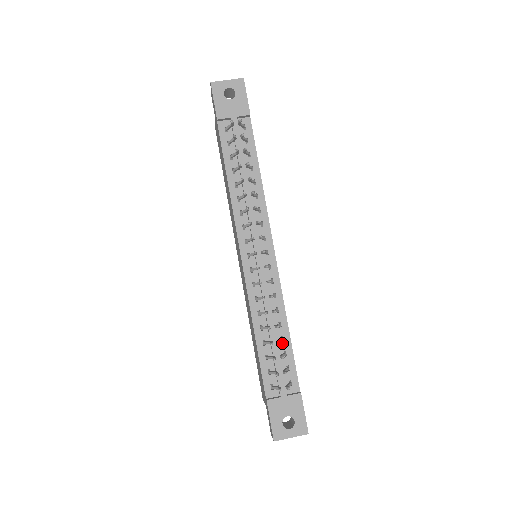
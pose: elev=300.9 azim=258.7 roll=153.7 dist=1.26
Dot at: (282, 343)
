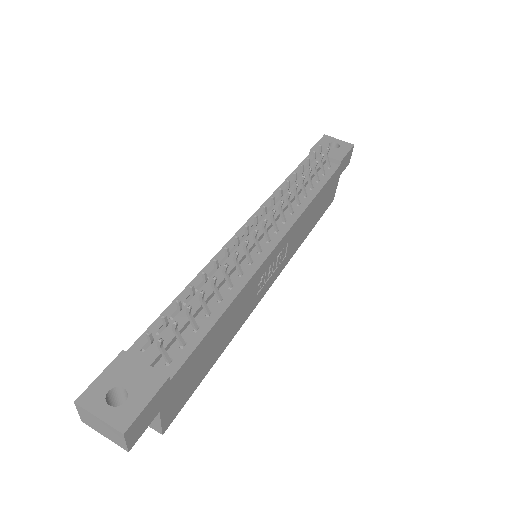
Dot at: (204, 317)
